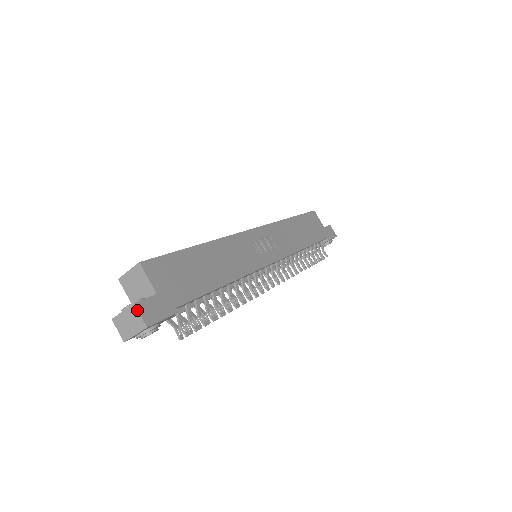
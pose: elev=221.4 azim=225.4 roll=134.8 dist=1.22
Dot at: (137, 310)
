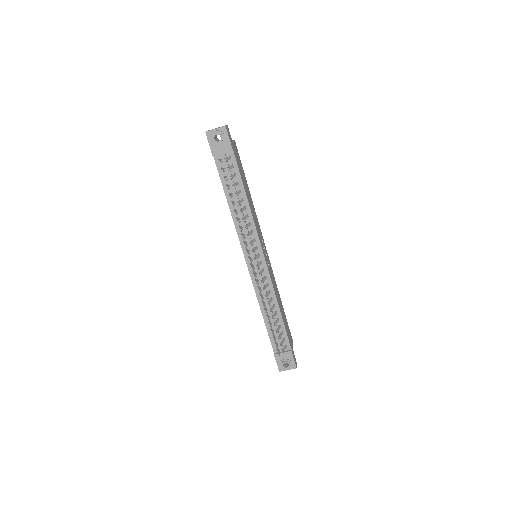
Dot at: (227, 125)
